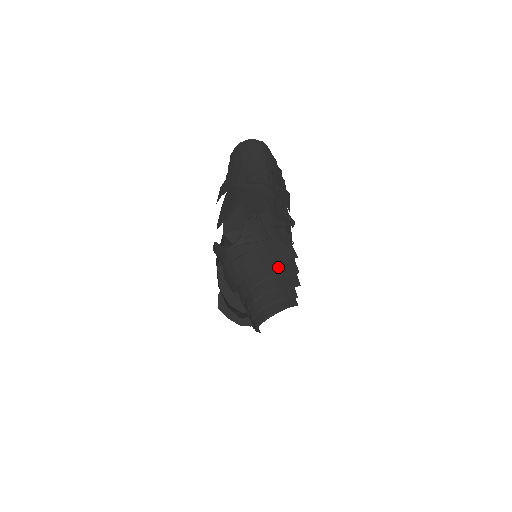
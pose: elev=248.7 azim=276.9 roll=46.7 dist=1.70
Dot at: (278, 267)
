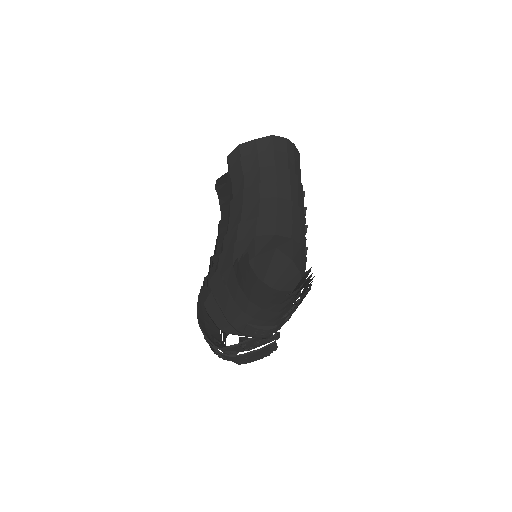
Dot at: (252, 358)
